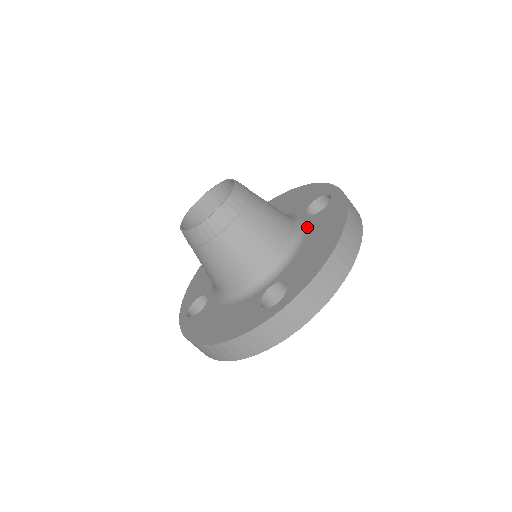
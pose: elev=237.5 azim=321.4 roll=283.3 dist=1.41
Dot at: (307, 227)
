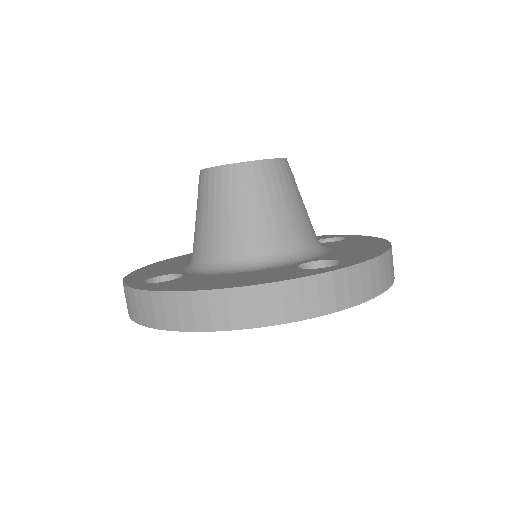
Dot at: (328, 245)
